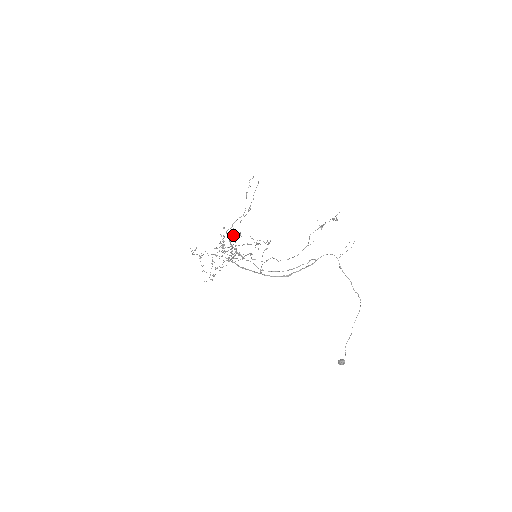
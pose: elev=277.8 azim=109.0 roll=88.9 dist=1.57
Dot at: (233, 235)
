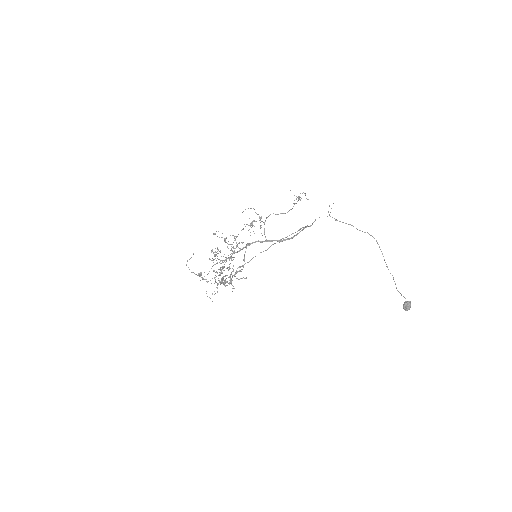
Dot at: occluded
